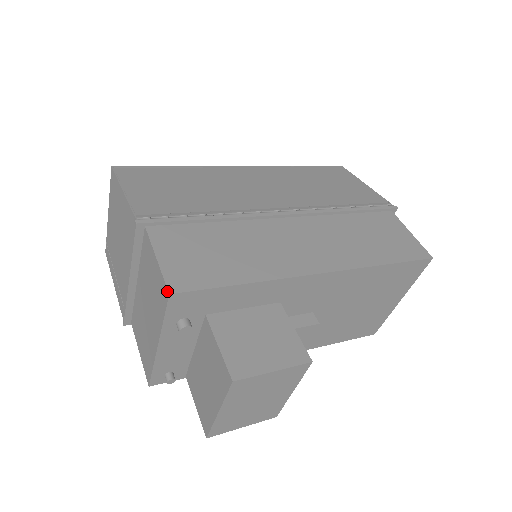
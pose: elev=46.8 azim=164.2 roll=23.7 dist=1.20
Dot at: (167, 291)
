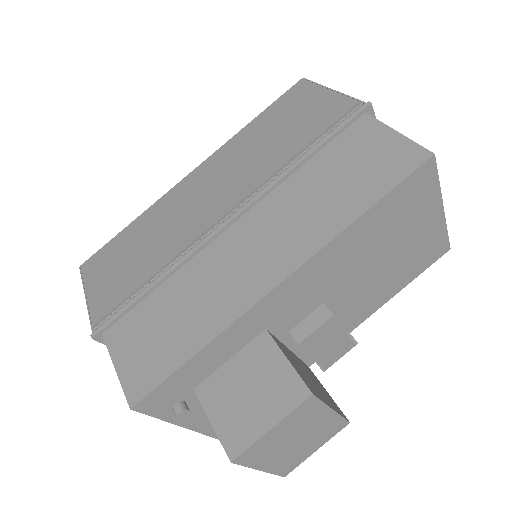
Dot at: (129, 405)
